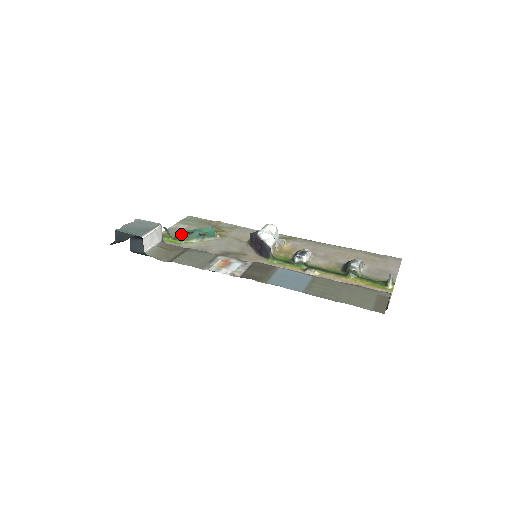
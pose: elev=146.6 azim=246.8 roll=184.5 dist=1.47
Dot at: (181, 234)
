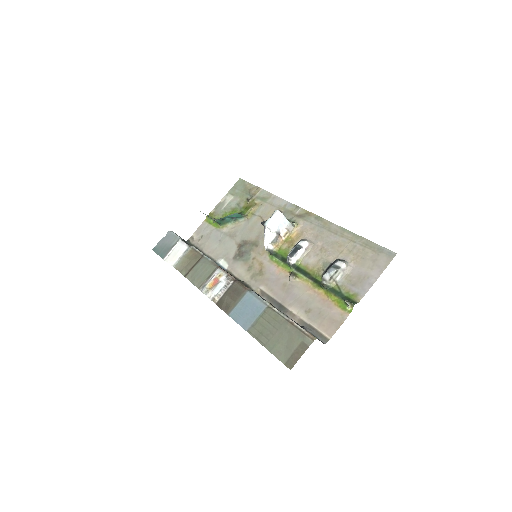
Dot at: (216, 221)
